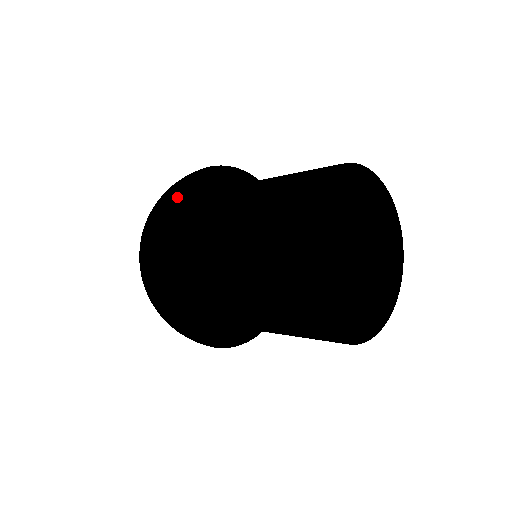
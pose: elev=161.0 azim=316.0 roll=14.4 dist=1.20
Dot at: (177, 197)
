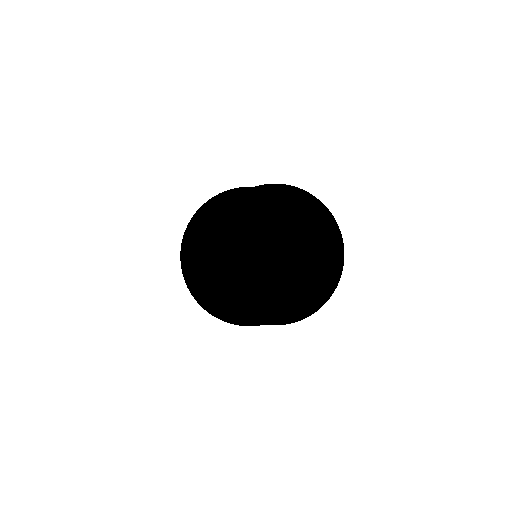
Dot at: (216, 201)
